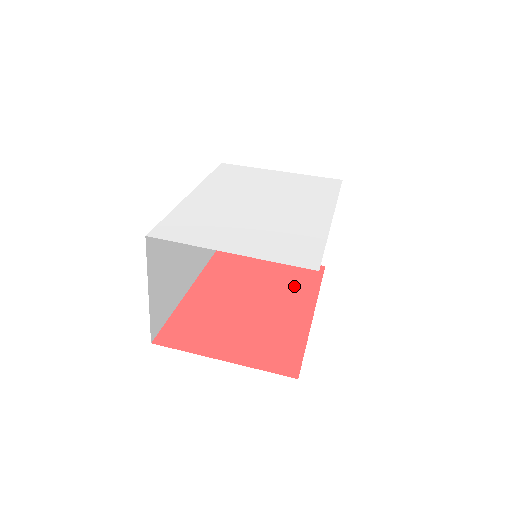
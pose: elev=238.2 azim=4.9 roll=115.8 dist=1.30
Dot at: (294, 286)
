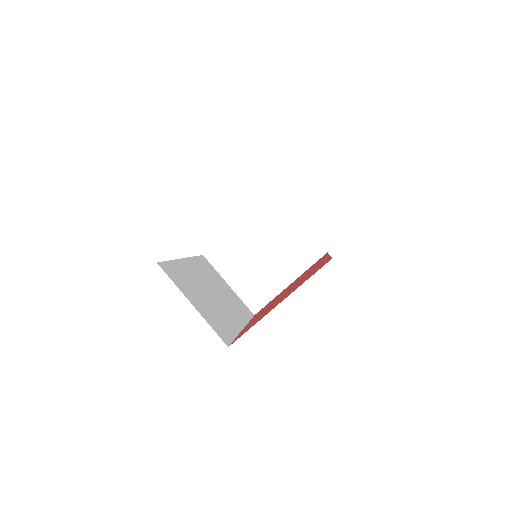
Dot at: (311, 268)
